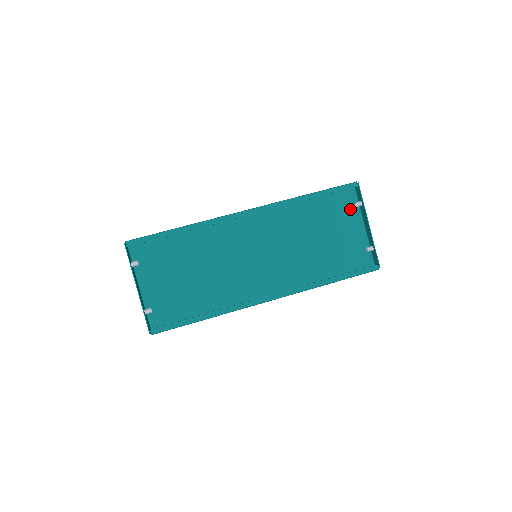
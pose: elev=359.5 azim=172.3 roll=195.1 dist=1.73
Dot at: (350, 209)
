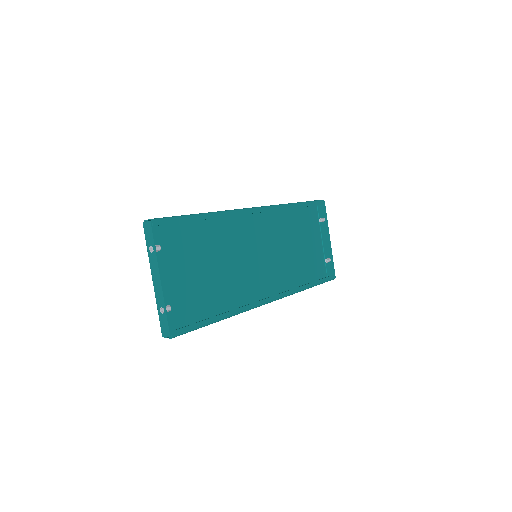
Dot at: (314, 223)
